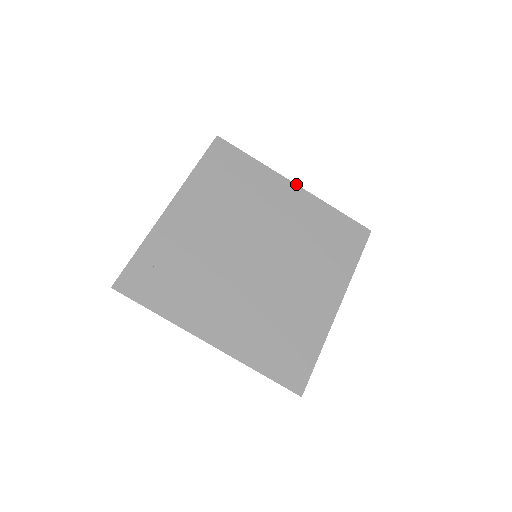
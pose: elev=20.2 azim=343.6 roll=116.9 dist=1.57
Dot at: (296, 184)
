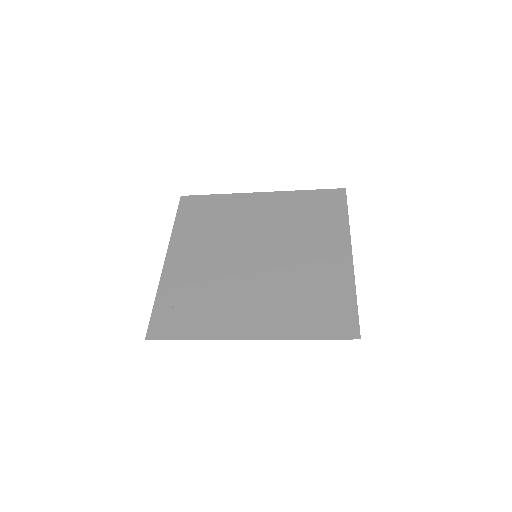
Dot at: (262, 192)
